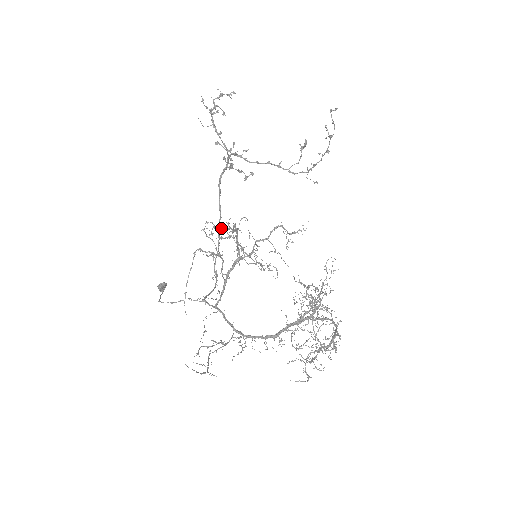
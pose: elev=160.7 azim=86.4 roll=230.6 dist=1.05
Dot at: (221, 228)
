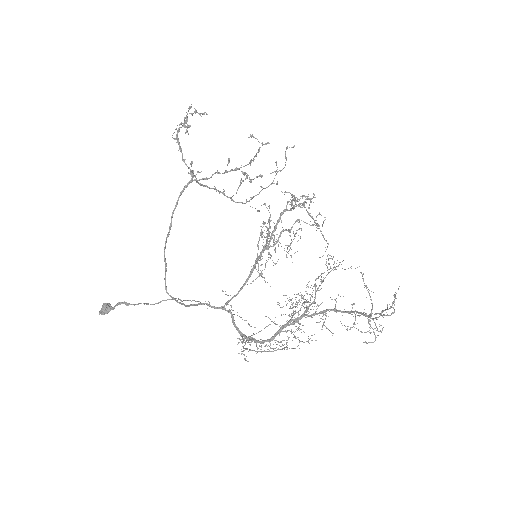
Dot at: (303, 196)
